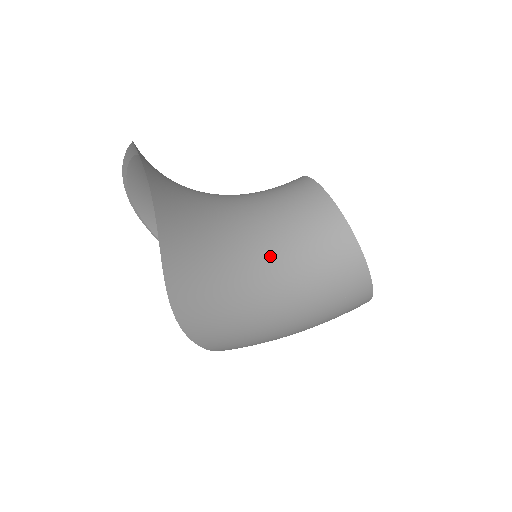
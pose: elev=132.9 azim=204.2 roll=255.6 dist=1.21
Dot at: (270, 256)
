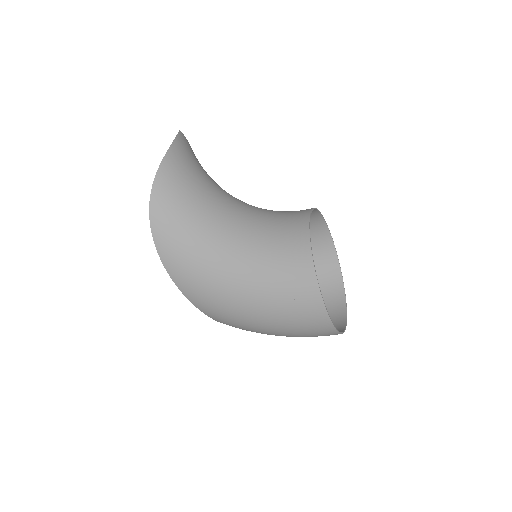
Dot at: (237, 223)
